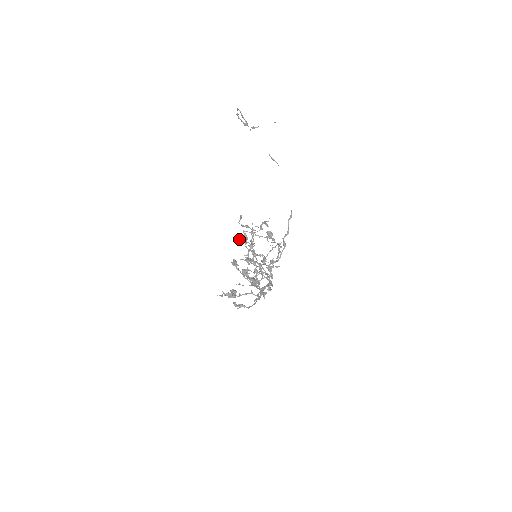
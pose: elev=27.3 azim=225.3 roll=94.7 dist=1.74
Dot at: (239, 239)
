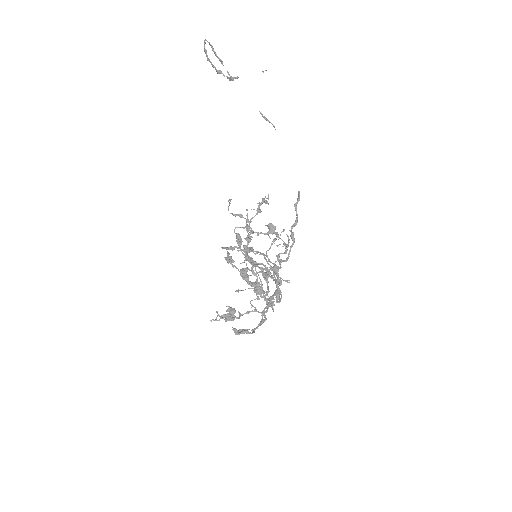
Dot at: (230, 247)
